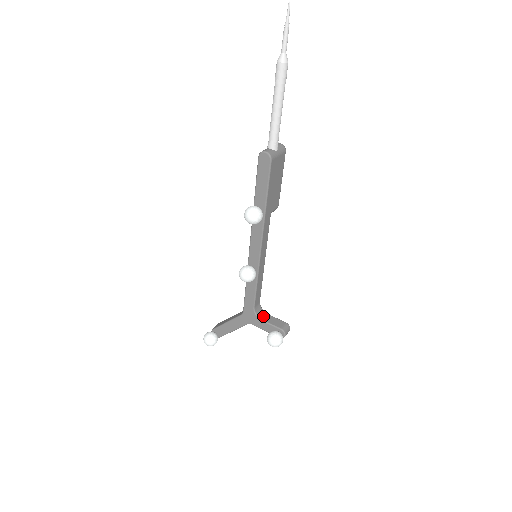
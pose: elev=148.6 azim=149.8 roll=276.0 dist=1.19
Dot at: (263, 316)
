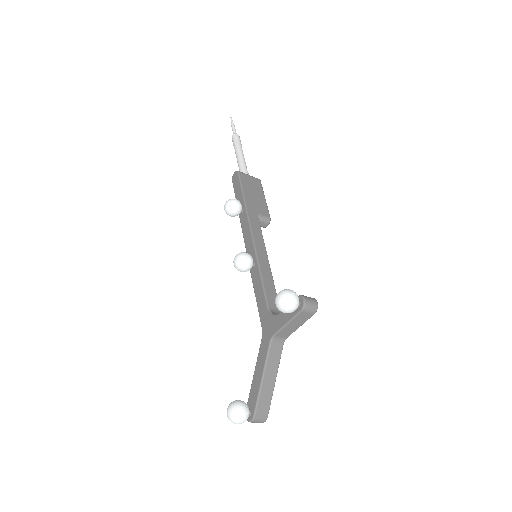
Dot at: occluded
